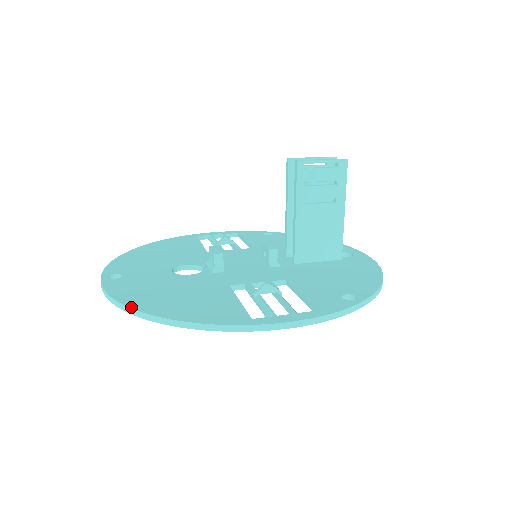
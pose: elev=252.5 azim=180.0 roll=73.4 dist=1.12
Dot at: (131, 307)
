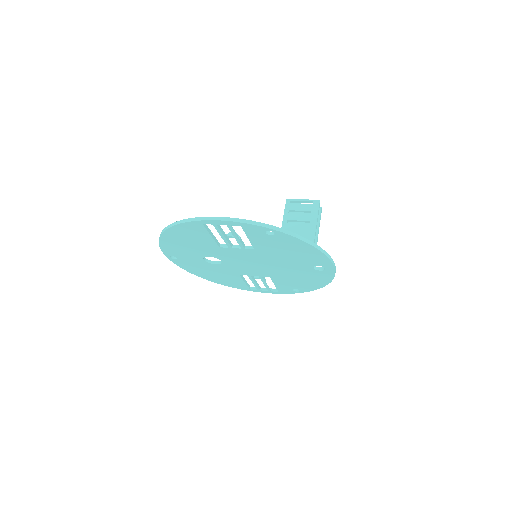
Dot at: occluded
